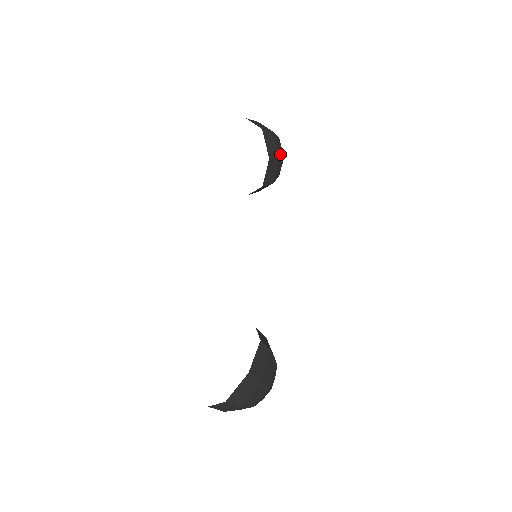
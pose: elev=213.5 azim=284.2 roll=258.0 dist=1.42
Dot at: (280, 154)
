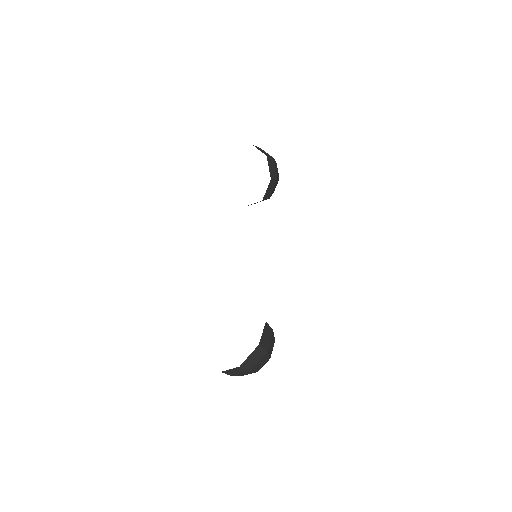
Dot at: (277, 176)
